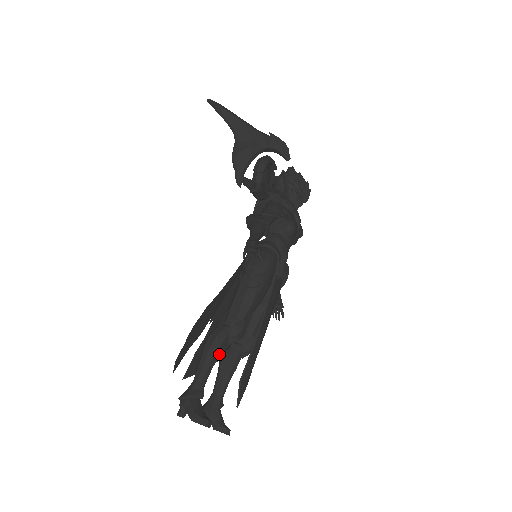
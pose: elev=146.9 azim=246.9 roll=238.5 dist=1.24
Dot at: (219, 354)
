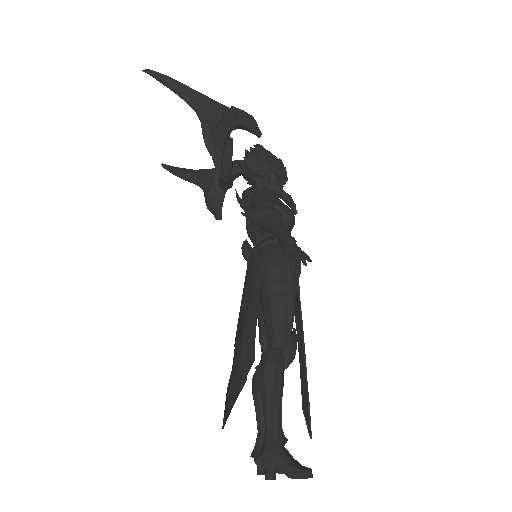
Dot at: (282, 385)
